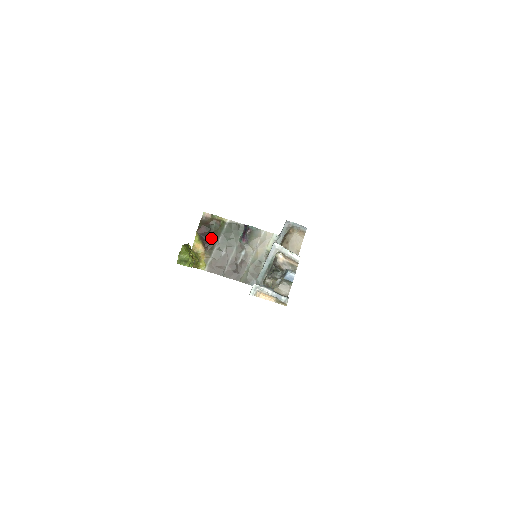
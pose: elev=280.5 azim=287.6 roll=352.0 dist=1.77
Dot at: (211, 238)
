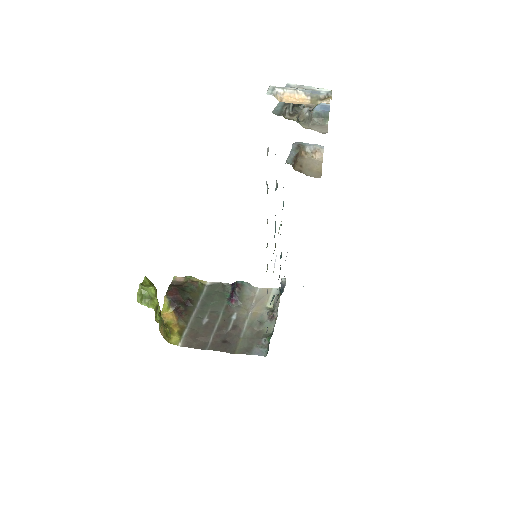
Dot at: (186, 303)
